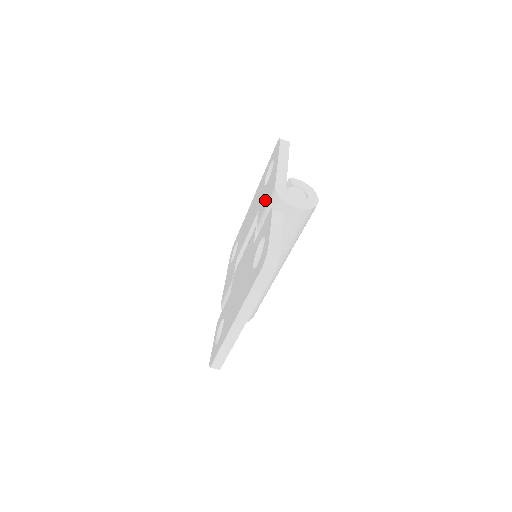
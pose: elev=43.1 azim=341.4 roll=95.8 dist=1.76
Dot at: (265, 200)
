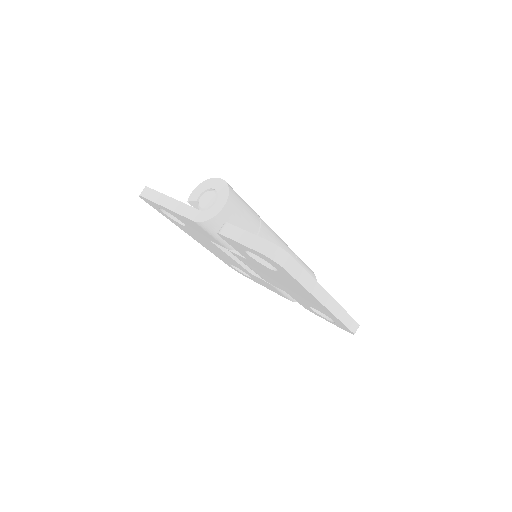
Dot at: (203, 233)
